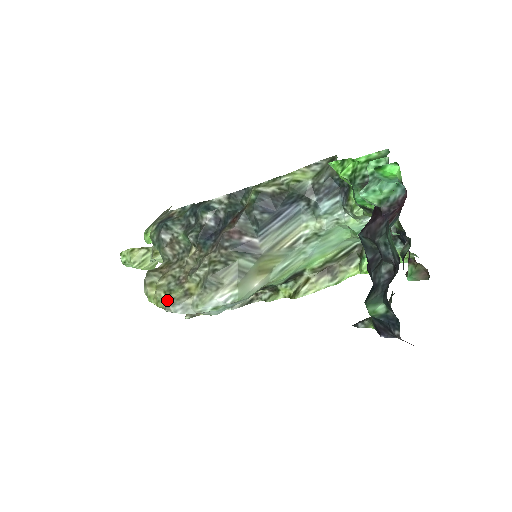
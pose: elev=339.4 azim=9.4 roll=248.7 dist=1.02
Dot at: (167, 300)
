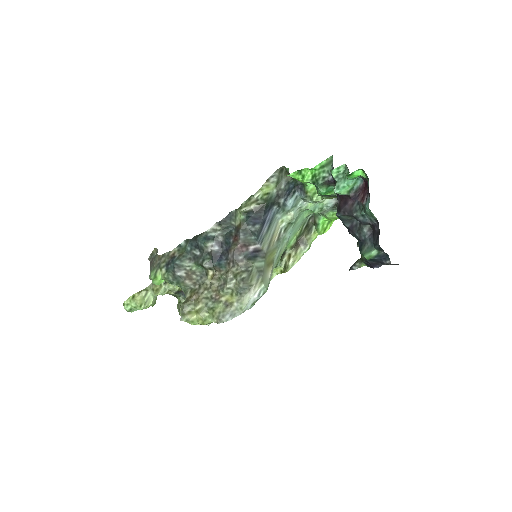
Dot at: (215, 316)
